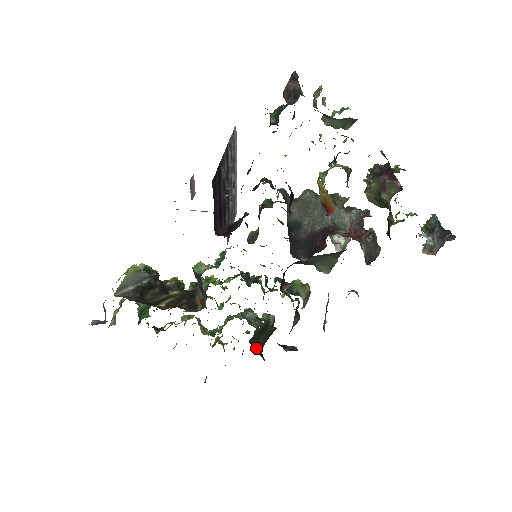
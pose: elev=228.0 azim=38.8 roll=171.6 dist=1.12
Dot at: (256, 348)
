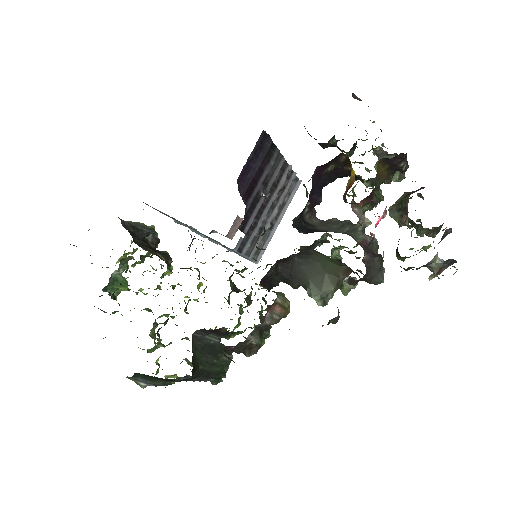
Dot at: (194, 352)
